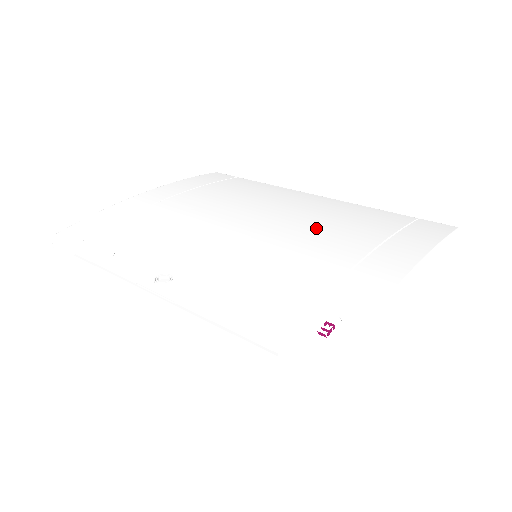
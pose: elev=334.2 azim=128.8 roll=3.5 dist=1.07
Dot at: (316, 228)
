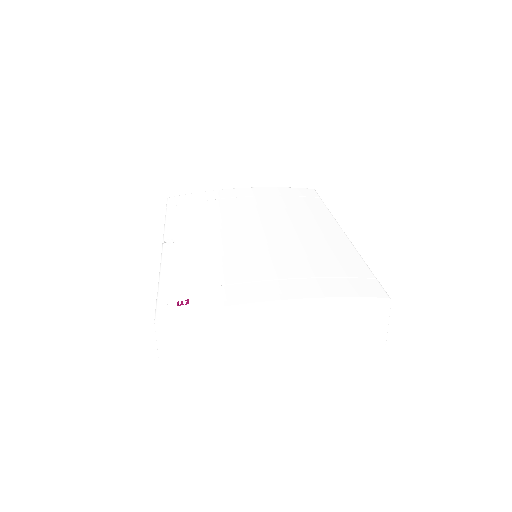
Dot at: (283, 251)
